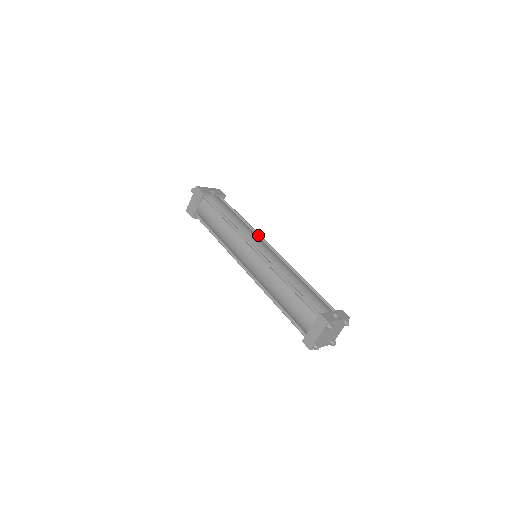
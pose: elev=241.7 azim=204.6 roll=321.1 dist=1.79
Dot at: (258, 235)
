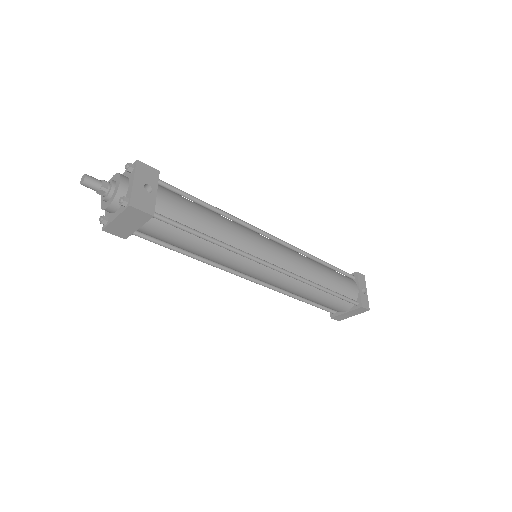
Dot at: (249, 227)
